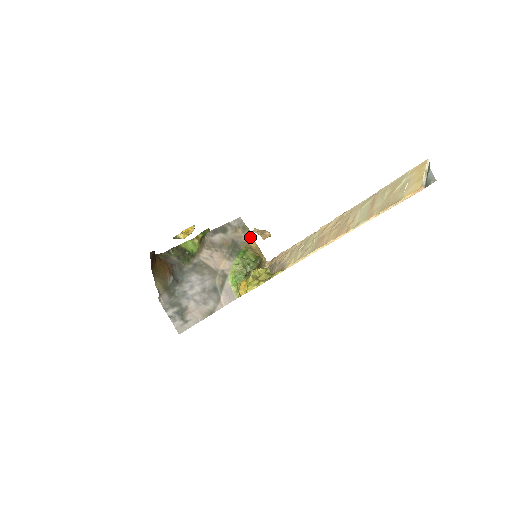
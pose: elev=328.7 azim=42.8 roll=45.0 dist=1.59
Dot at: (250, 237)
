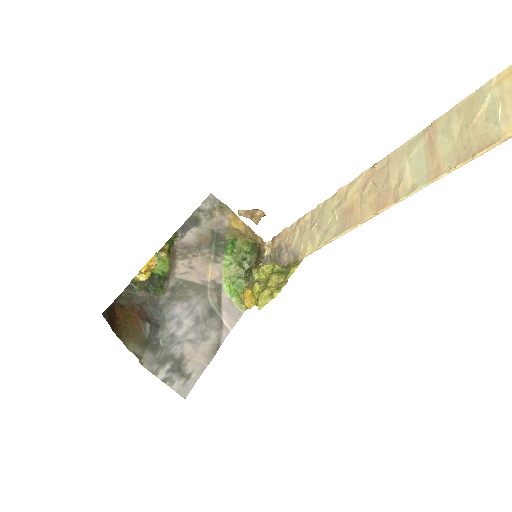
Dot at: (233, 217)
